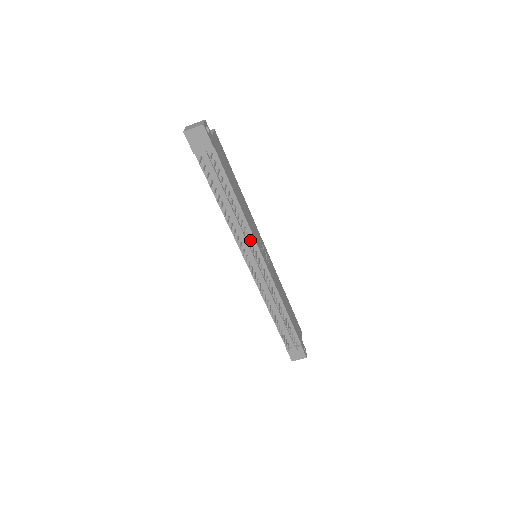
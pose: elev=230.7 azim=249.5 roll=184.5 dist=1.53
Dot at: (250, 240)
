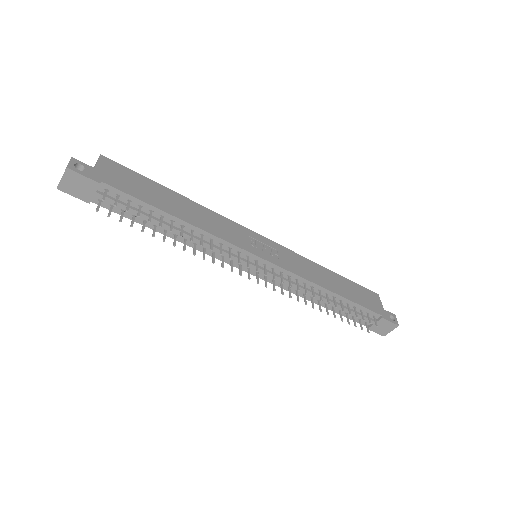
Dot at: (228, 249)
